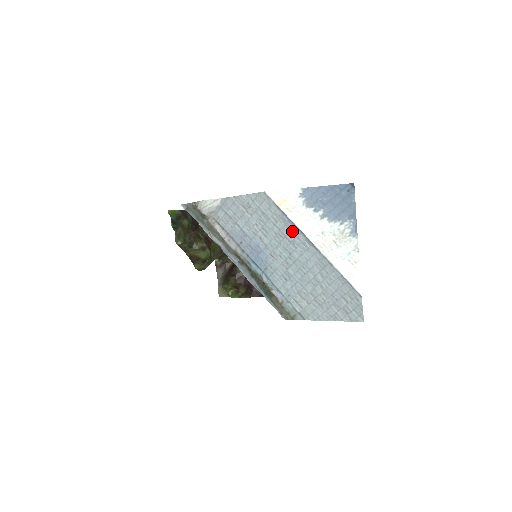
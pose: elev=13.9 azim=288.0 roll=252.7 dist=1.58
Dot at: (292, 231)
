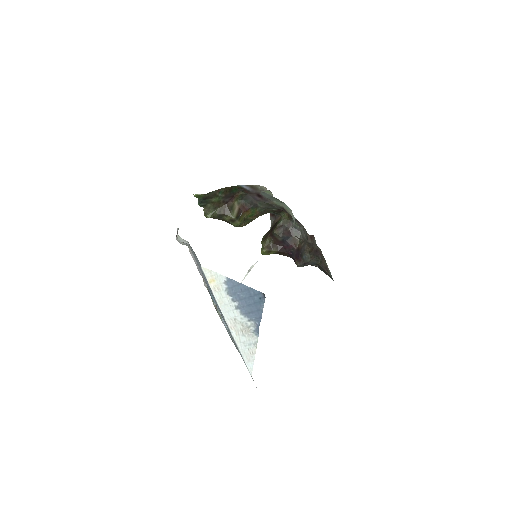
Dot at: occluded
